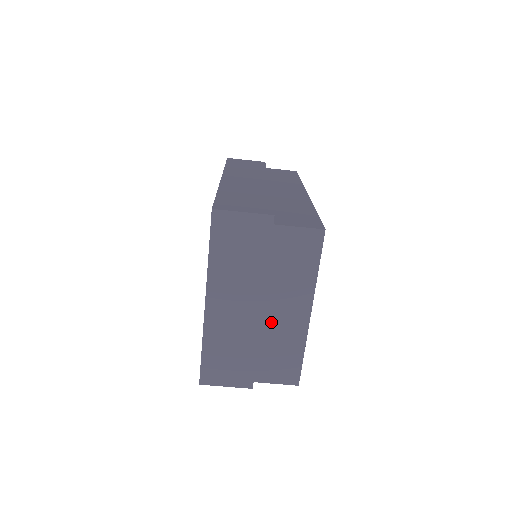
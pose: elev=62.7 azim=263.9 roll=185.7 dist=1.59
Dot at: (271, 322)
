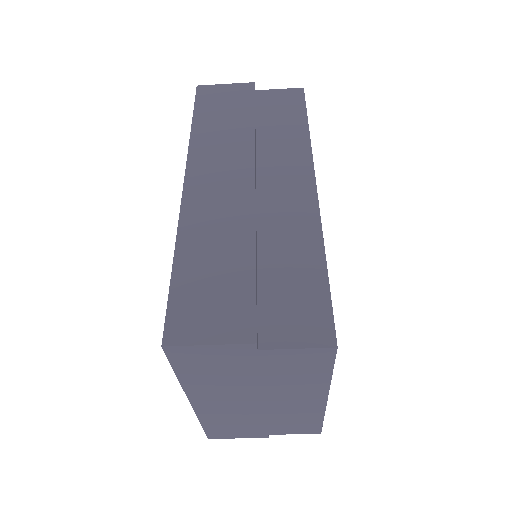
Dot at: (277, 407)
